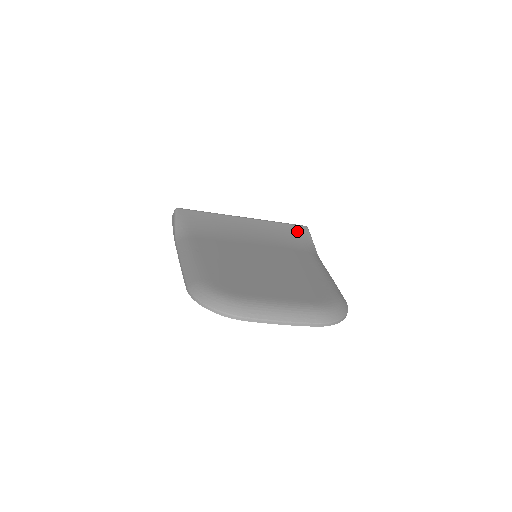
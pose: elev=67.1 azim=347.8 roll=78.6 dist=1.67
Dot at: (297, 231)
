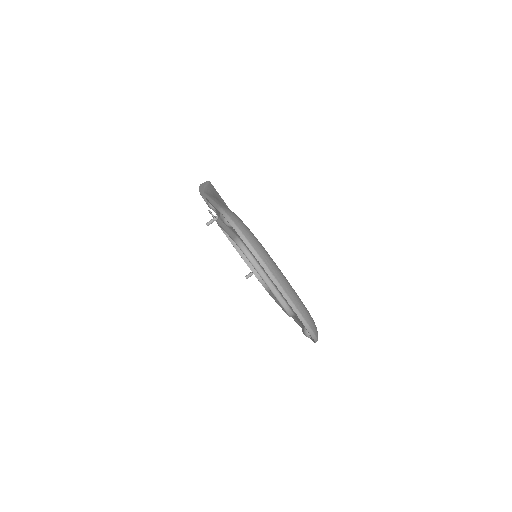
Dot at: occluded
